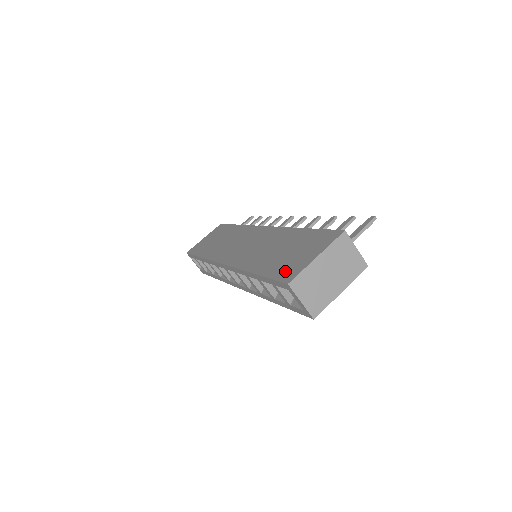
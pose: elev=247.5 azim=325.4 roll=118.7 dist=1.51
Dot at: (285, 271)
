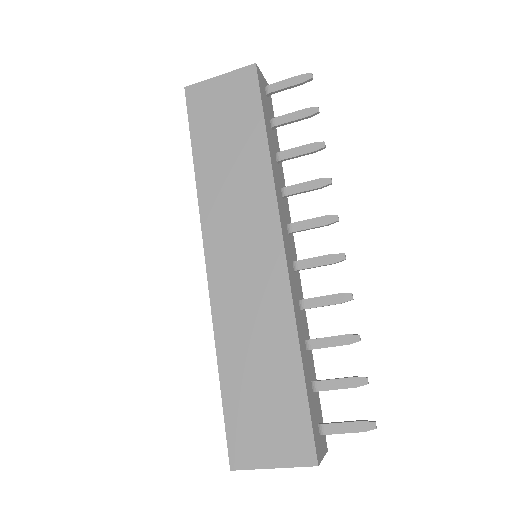
Dot at: (240, 439)
